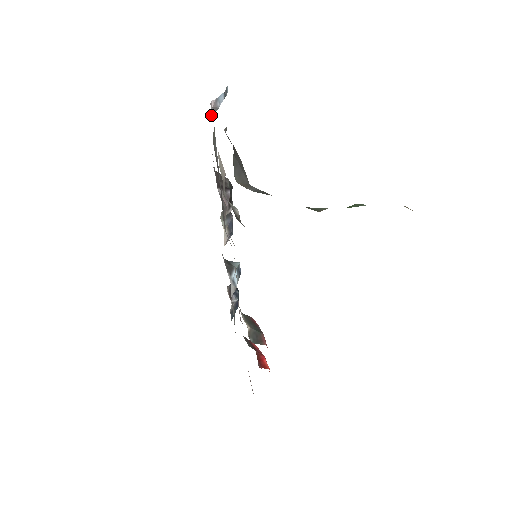
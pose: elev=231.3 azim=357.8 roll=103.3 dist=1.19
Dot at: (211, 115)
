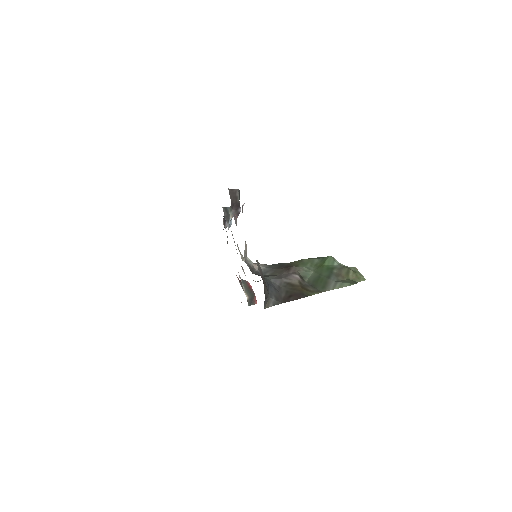
Dot at: occluded
